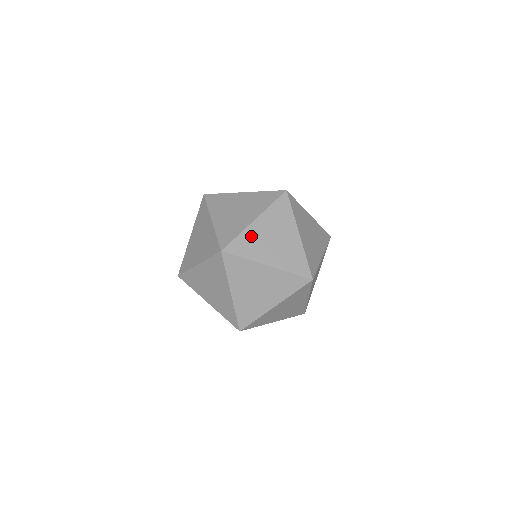
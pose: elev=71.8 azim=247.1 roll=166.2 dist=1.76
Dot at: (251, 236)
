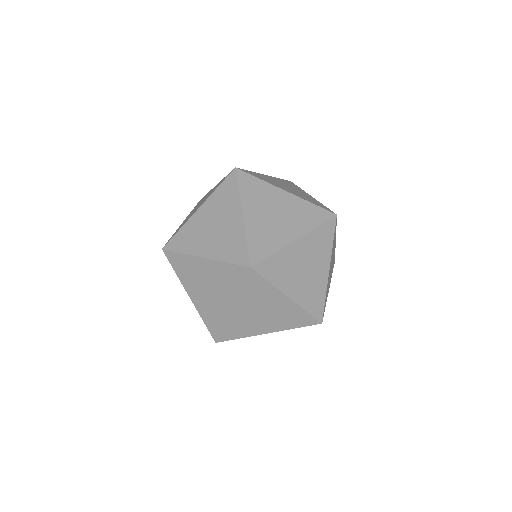
Dot at: (264, 177)
